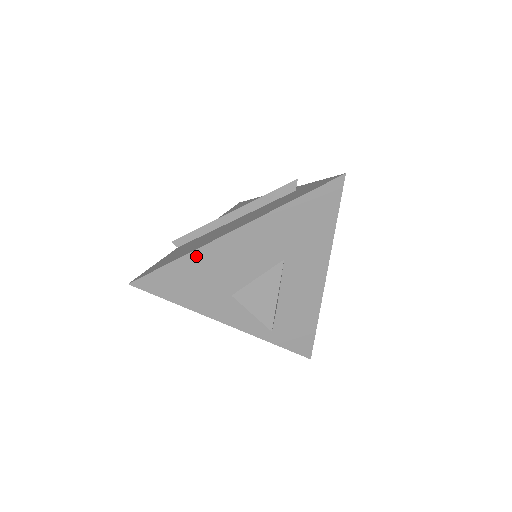
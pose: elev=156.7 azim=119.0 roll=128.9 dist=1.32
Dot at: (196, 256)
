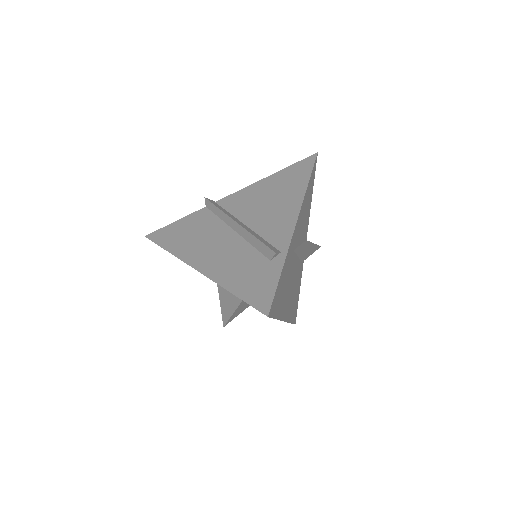
Dot at: occluded
